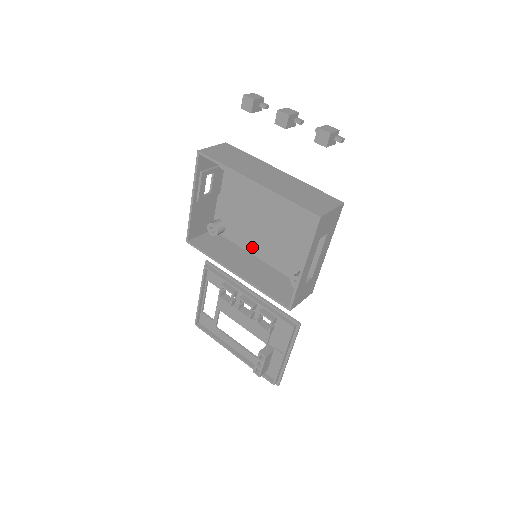
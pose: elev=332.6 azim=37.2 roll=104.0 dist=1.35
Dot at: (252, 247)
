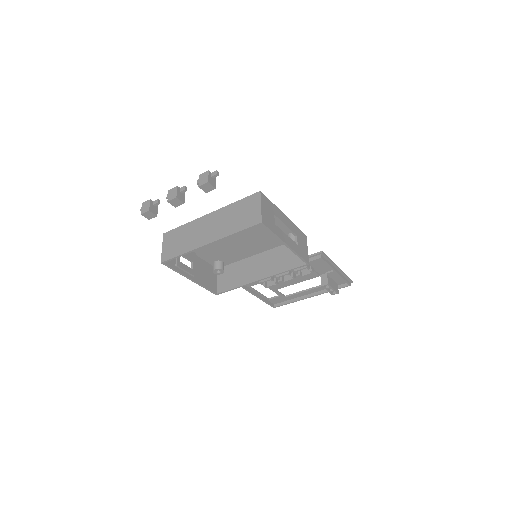
Dot at: (248, 253)
